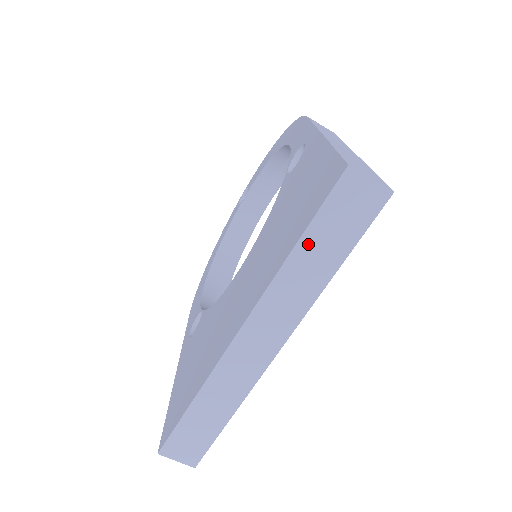
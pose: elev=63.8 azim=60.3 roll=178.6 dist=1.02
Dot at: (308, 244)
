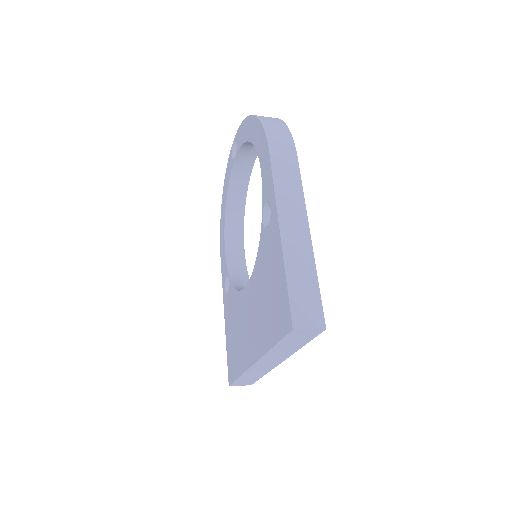
Dot at: (281, 345)
